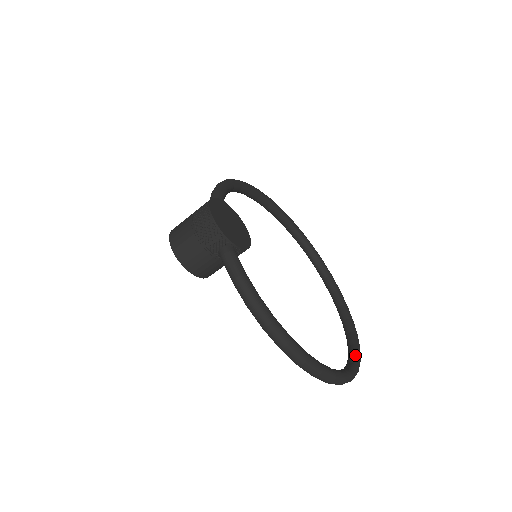
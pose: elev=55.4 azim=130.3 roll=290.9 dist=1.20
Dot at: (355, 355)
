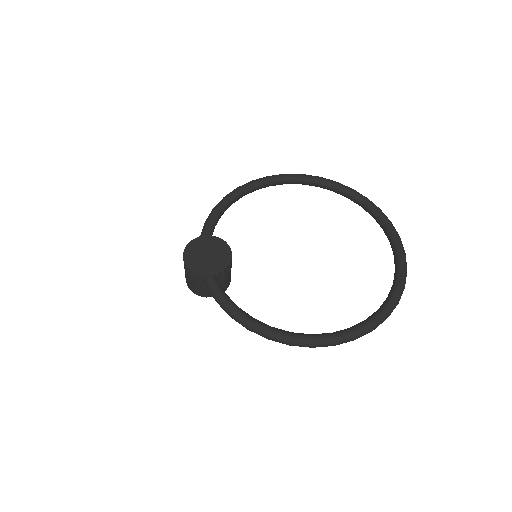
Dot at: (389, 297)
